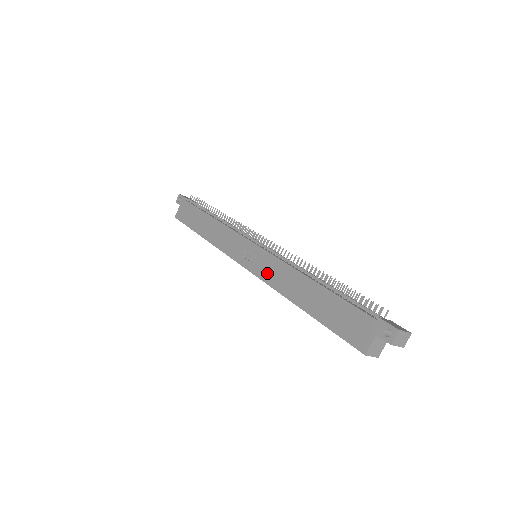
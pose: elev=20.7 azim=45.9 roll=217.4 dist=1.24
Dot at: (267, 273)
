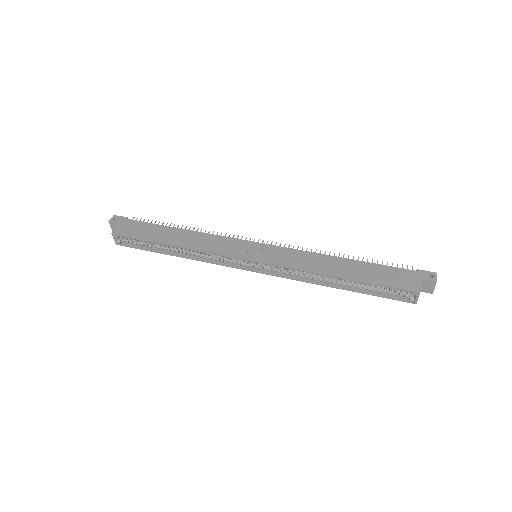
Dot at: (287, 260)
